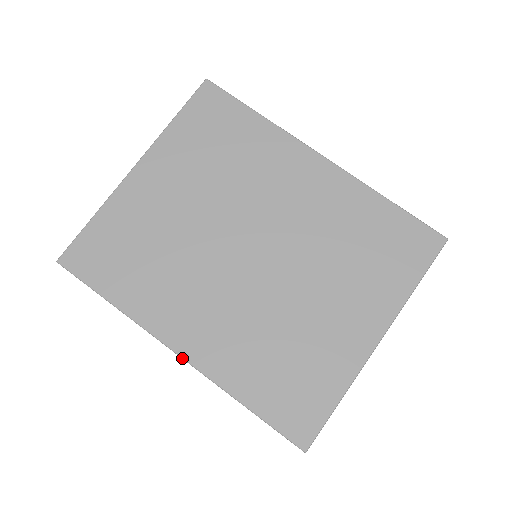
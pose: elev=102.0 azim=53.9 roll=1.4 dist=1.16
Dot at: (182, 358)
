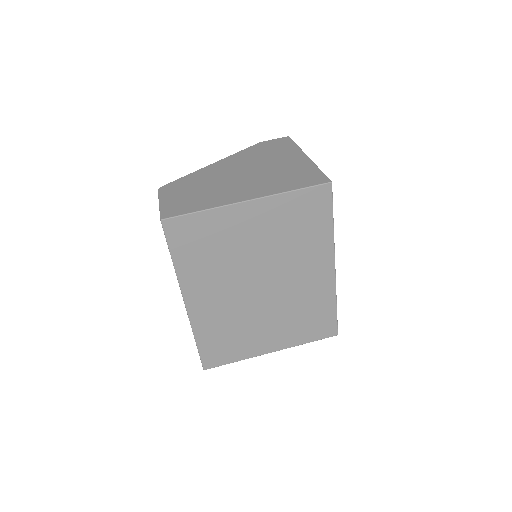
Dot at: (186, 308)
